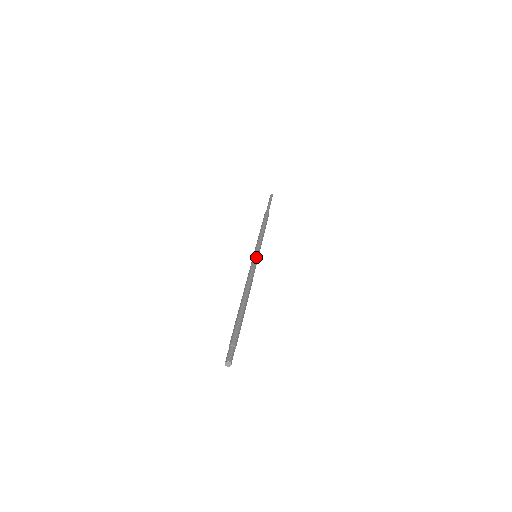
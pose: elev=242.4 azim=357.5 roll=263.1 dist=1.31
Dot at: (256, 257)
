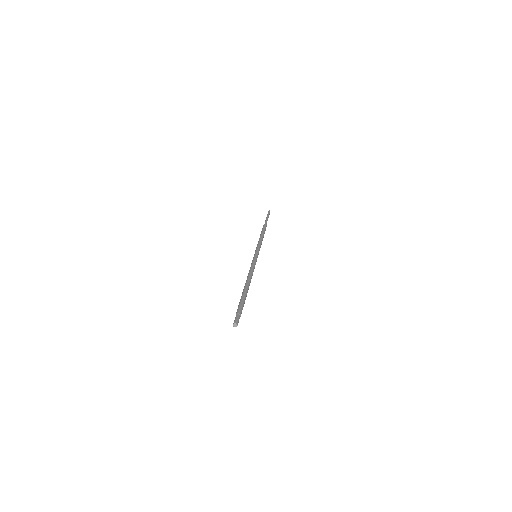
Dot at: occluded
